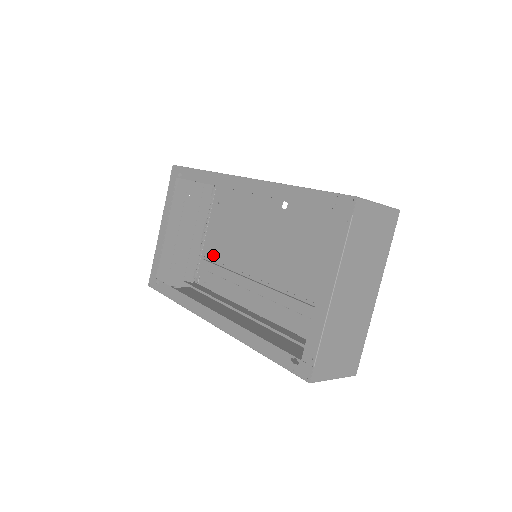
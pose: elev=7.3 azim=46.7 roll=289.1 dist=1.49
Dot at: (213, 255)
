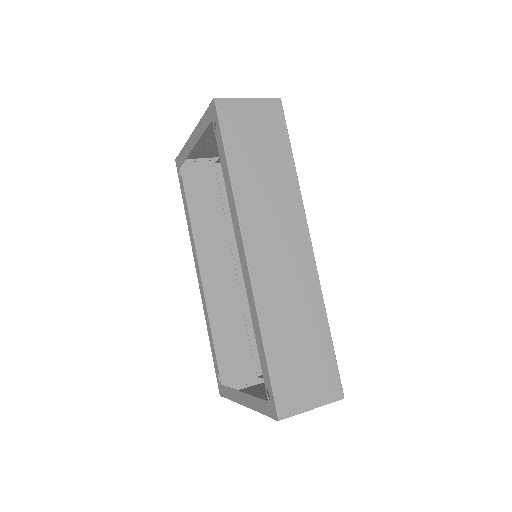
Dot at: occluded
